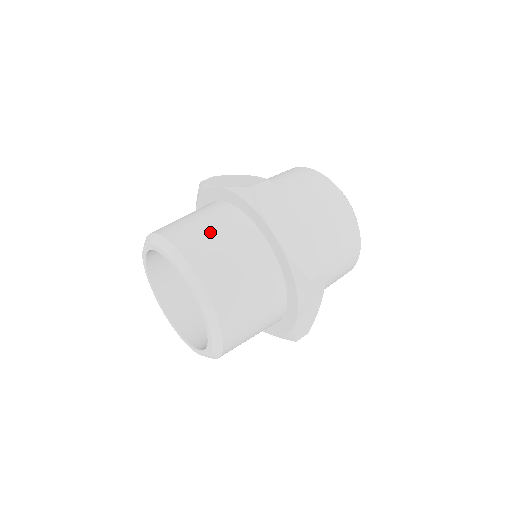
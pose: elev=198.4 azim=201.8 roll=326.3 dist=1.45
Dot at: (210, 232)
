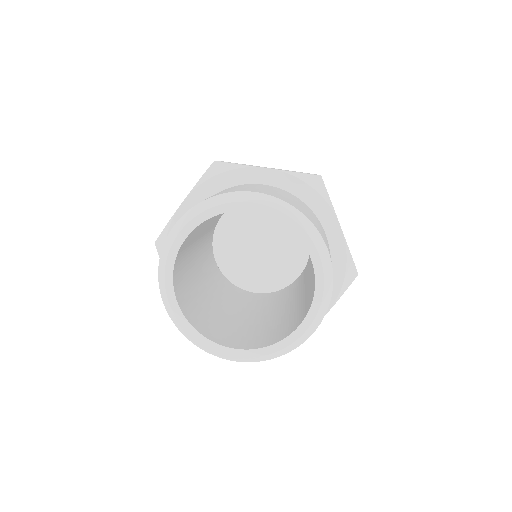
Dot at: occluded
